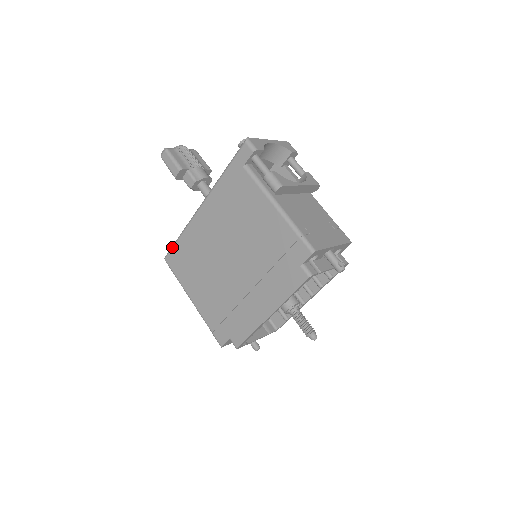
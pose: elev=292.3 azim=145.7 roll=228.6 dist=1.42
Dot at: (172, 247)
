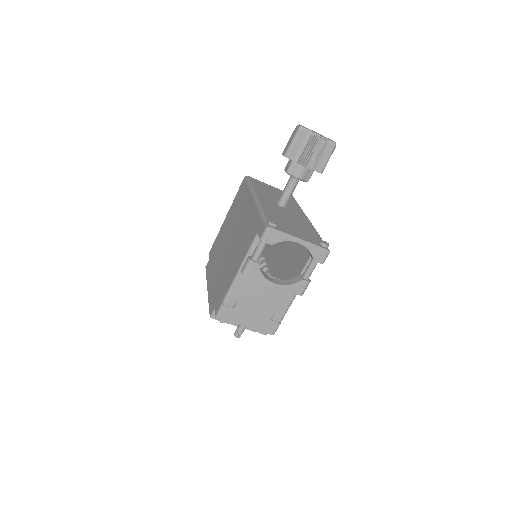
Dot at: (246, 181)
